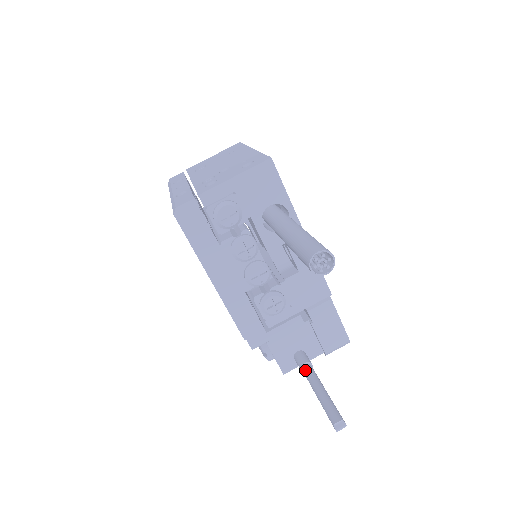
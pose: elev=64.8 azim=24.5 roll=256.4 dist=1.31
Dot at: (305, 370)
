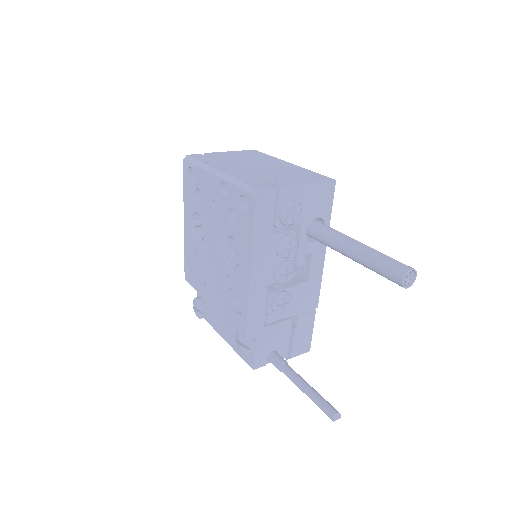
Dot at: (286, 368)
